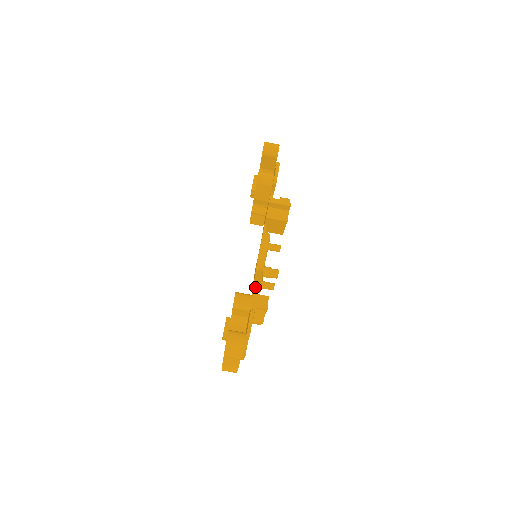
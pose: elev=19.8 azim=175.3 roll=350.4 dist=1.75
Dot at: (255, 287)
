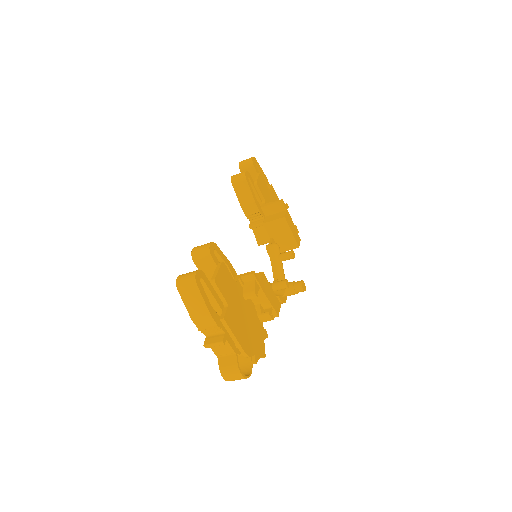
Dot at: occluded
